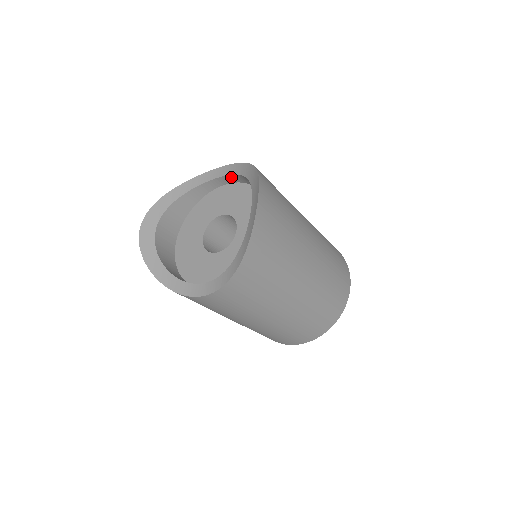
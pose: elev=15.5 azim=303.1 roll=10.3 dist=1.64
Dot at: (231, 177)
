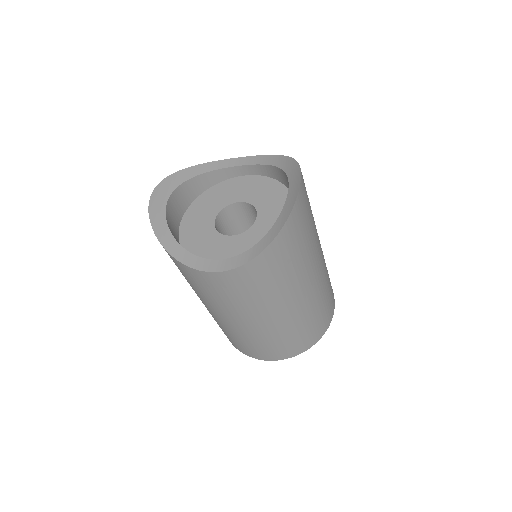
Dot at: (255, 167)
